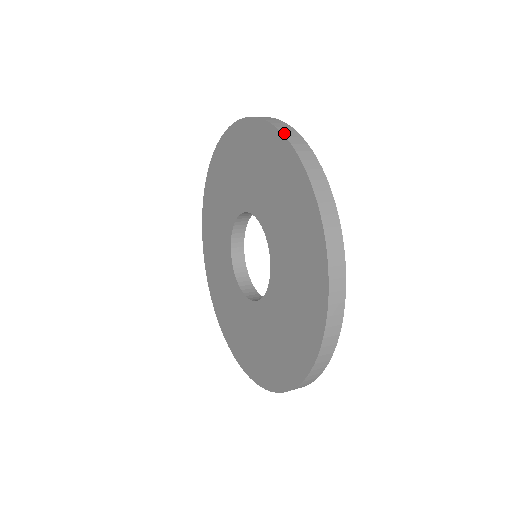
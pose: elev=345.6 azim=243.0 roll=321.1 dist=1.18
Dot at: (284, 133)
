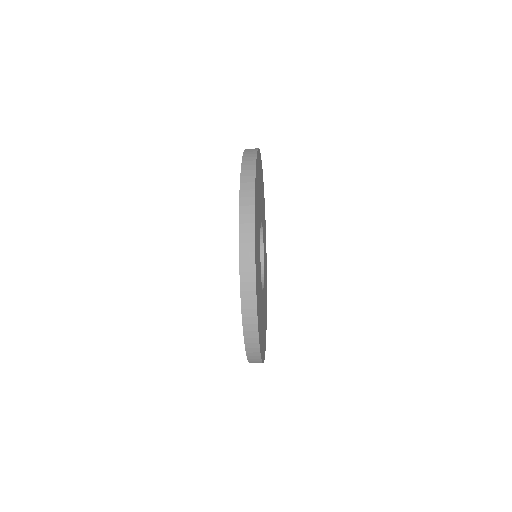
Dot at: occluded
